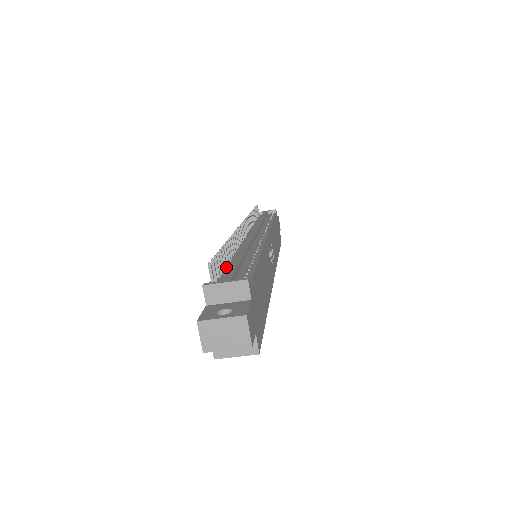
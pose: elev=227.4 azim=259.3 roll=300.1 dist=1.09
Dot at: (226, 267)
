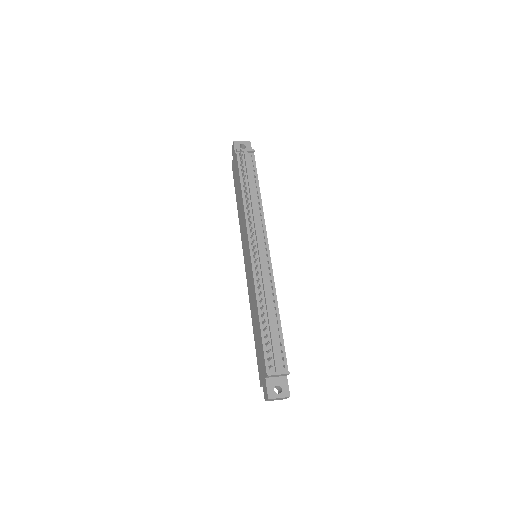
Dot at: (265, 332)
